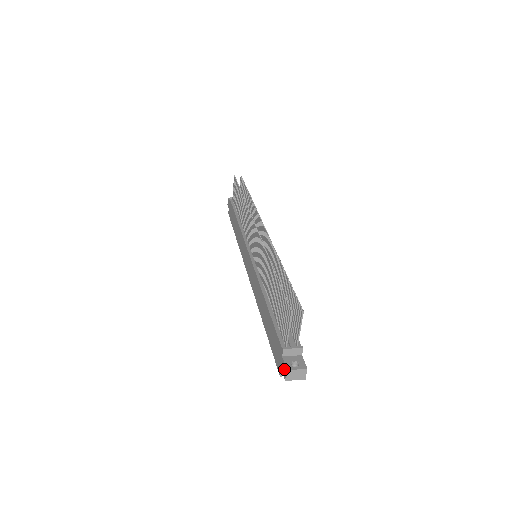
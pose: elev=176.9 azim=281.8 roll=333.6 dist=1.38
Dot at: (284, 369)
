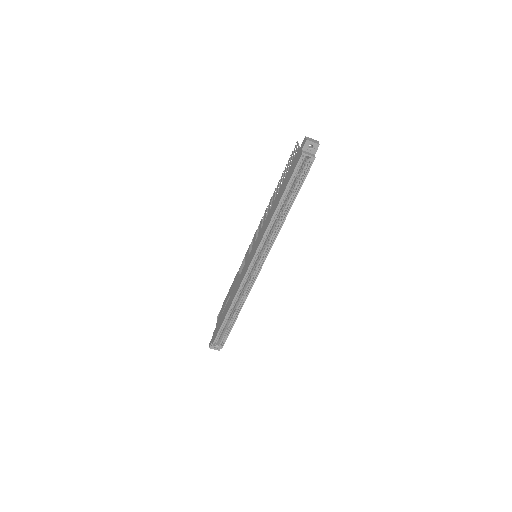
Dot at: (303, 142)
